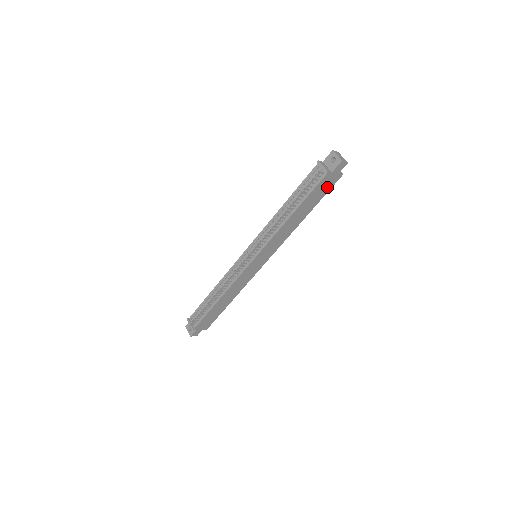
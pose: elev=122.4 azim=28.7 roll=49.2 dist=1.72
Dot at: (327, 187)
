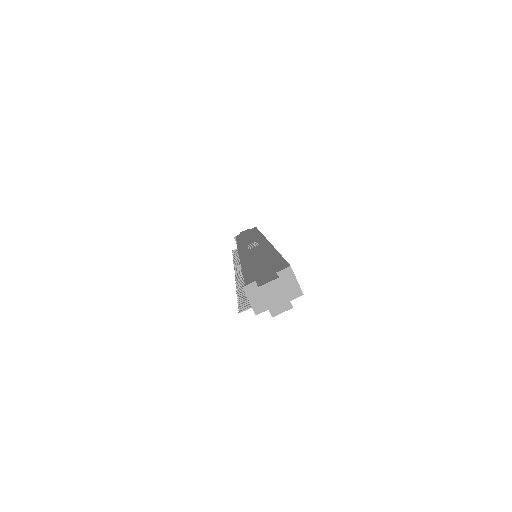
Dot at: occluded
